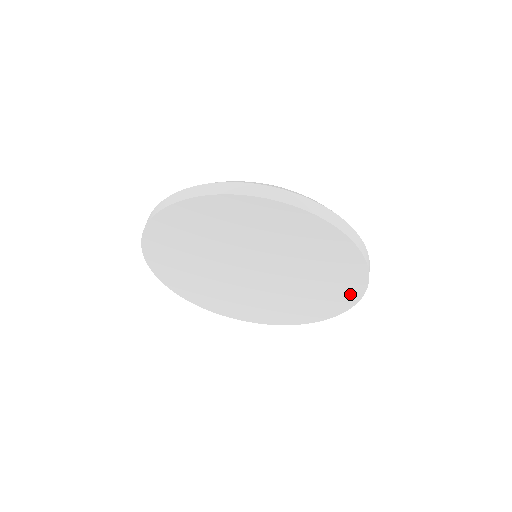
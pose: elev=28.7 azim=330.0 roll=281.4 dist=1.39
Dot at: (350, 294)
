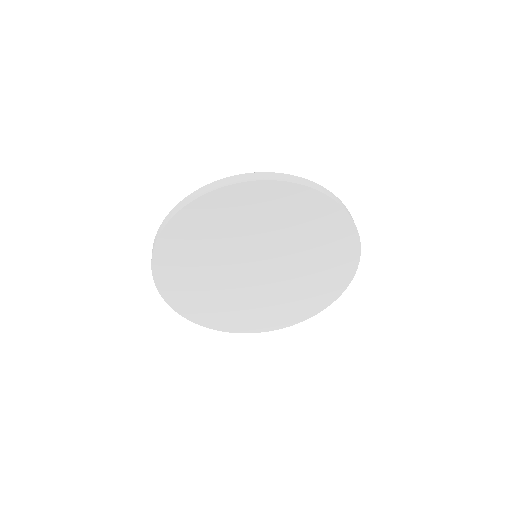
Dot at: (338, 221)
